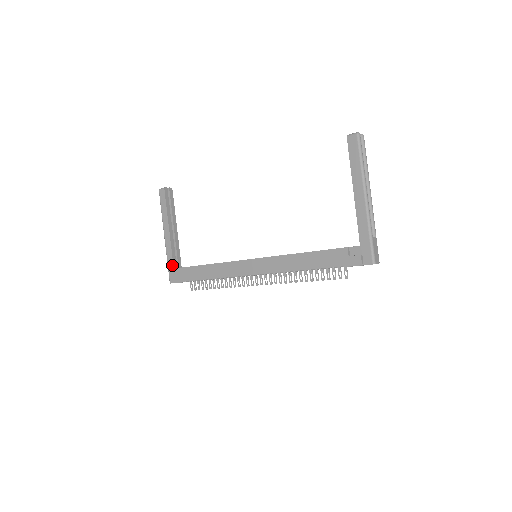
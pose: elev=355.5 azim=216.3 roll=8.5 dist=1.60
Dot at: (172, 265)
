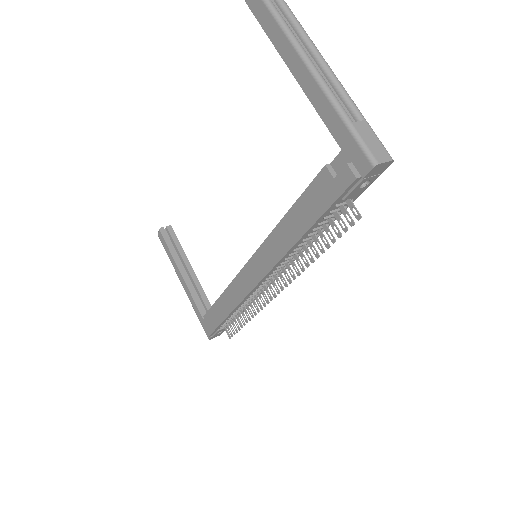
Dot at: (200, 316)
